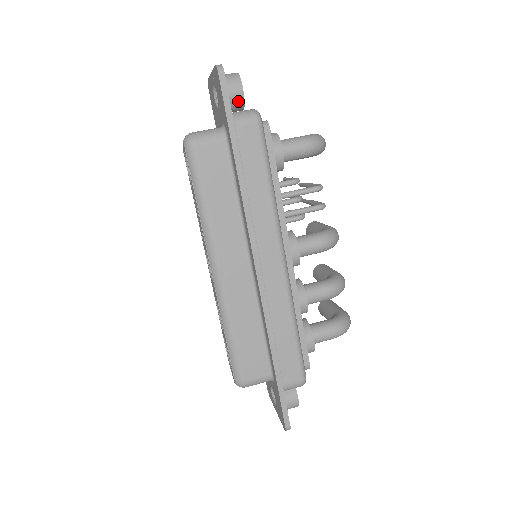
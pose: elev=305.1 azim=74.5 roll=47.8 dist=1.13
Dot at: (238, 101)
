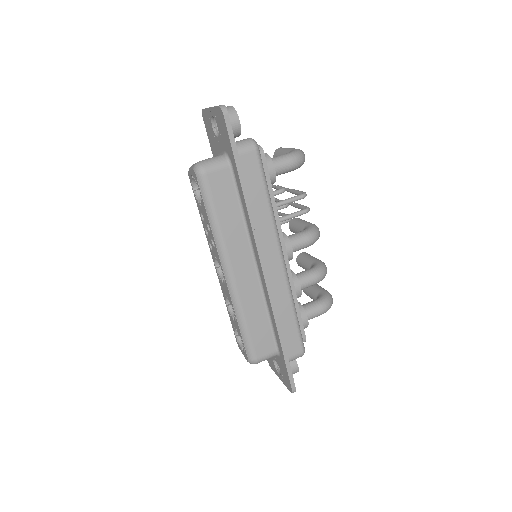
Dot at: (236, 131)
